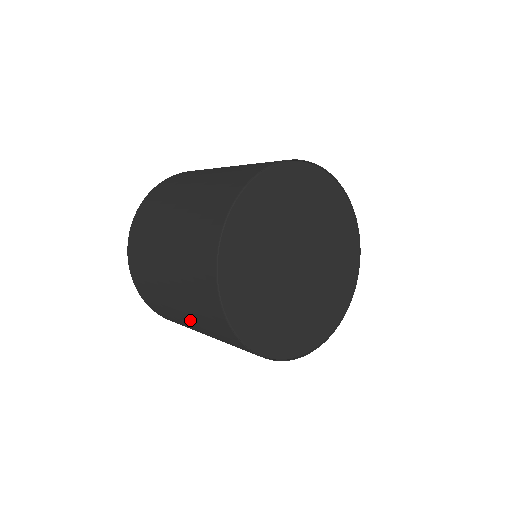
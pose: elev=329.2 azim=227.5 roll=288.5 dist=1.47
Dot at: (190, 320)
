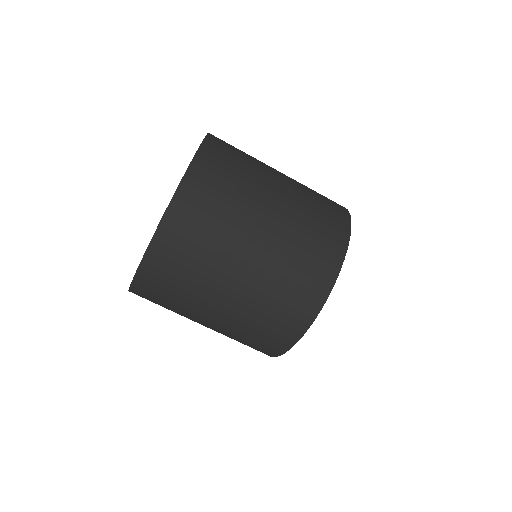
Dot at: occluded
